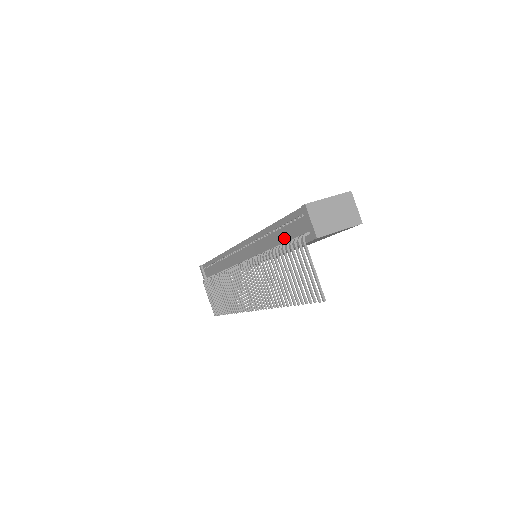
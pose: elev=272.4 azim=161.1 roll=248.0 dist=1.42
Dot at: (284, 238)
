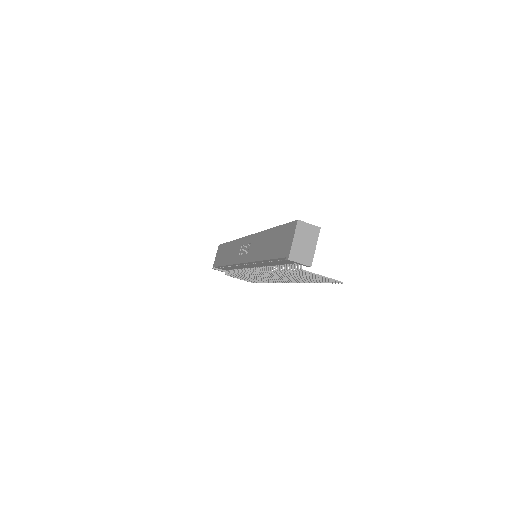
Dot at: occluded
